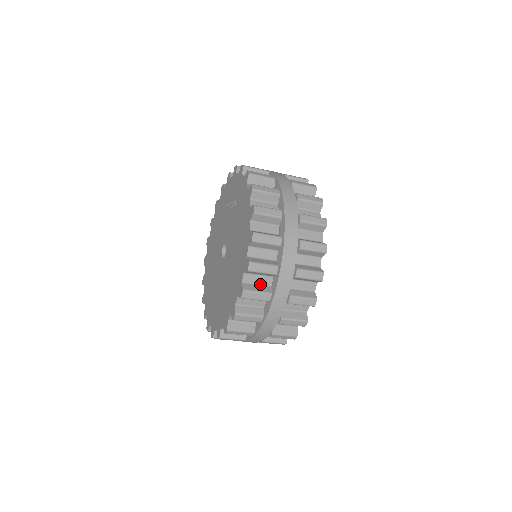
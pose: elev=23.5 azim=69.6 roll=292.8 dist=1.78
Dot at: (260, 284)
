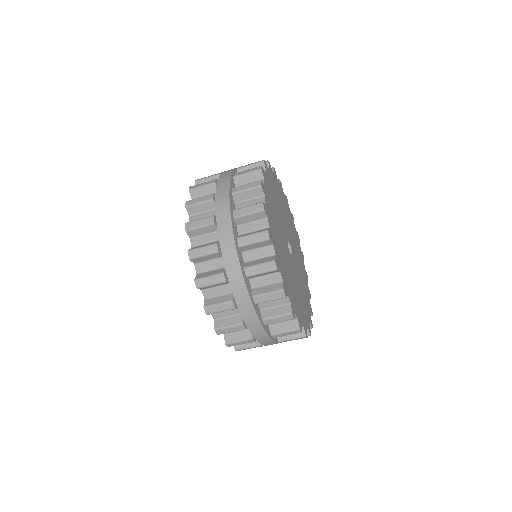
Dot at: occluded
